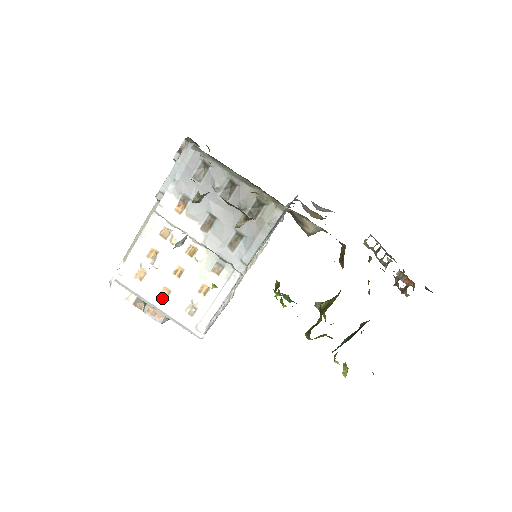
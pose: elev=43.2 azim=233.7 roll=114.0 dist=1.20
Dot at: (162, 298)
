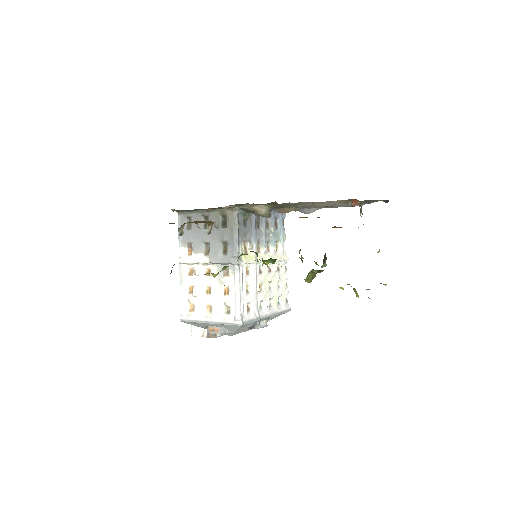
Dot at: (209, 314)
